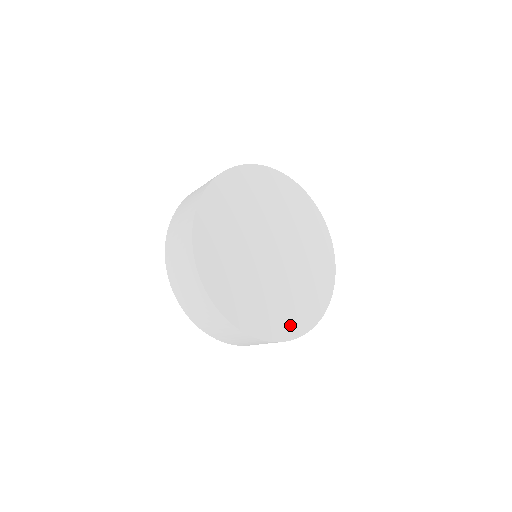
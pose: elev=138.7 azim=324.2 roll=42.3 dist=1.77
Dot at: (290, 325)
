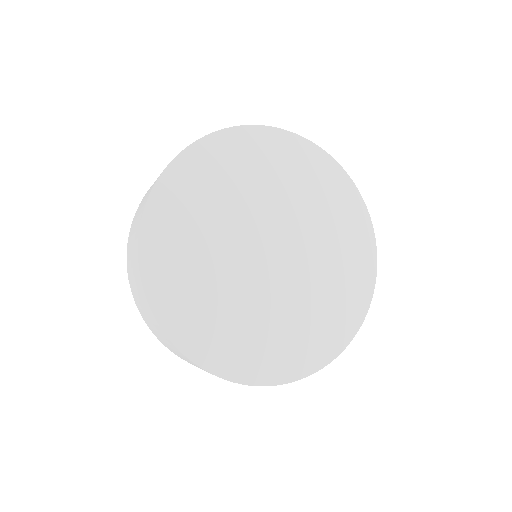
Dot at: (250, 363)
